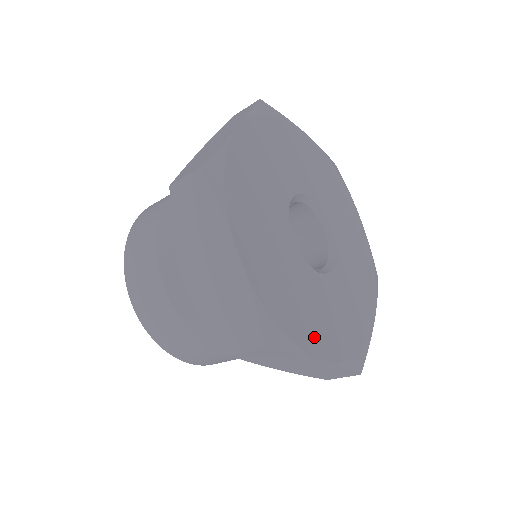
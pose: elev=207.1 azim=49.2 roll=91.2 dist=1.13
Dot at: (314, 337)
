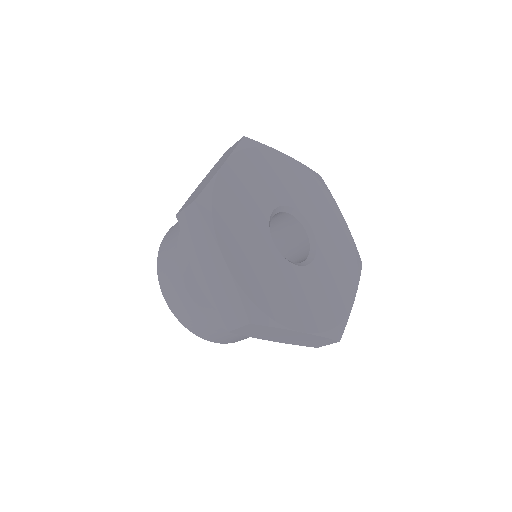
Dot at: (292, 315)
